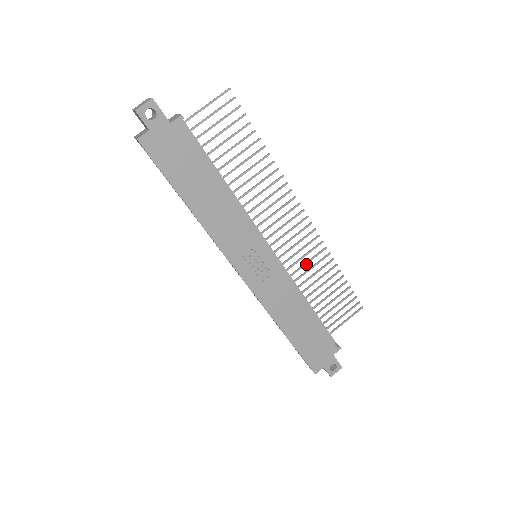
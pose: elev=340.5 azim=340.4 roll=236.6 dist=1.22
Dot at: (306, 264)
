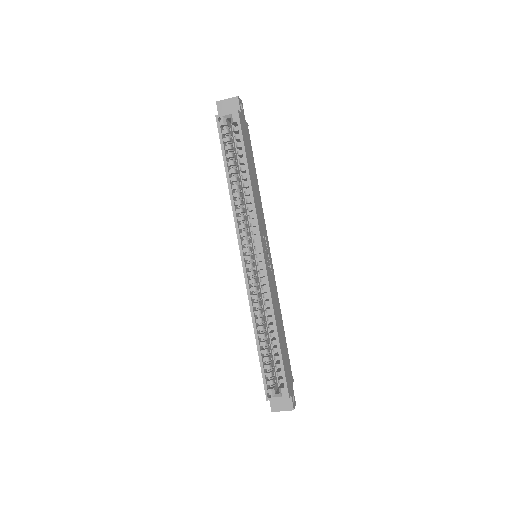
Dot at: occluded
